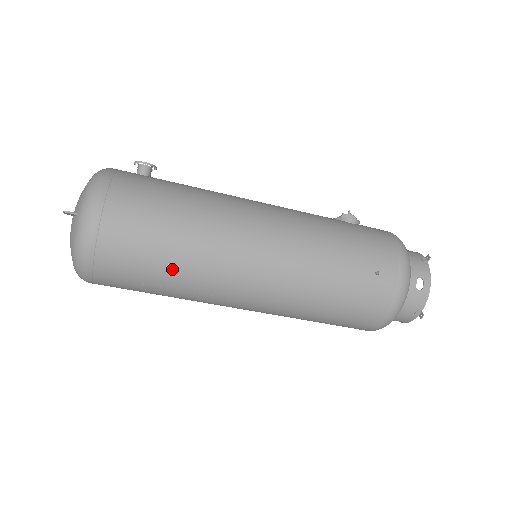
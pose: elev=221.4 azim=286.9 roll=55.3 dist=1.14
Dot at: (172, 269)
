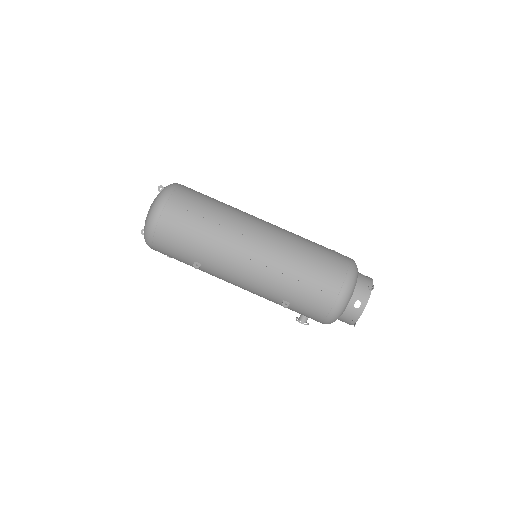
Dot at: (215, 208)
